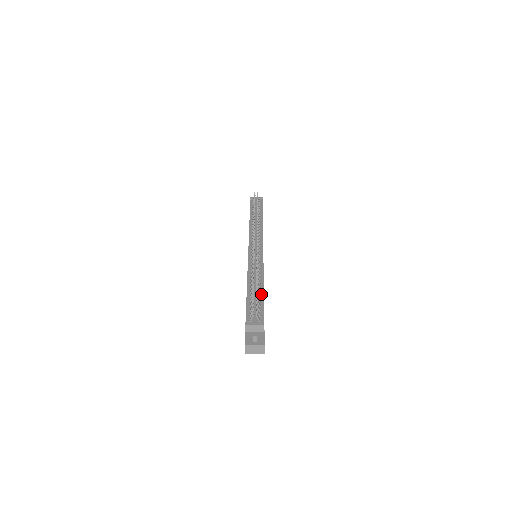
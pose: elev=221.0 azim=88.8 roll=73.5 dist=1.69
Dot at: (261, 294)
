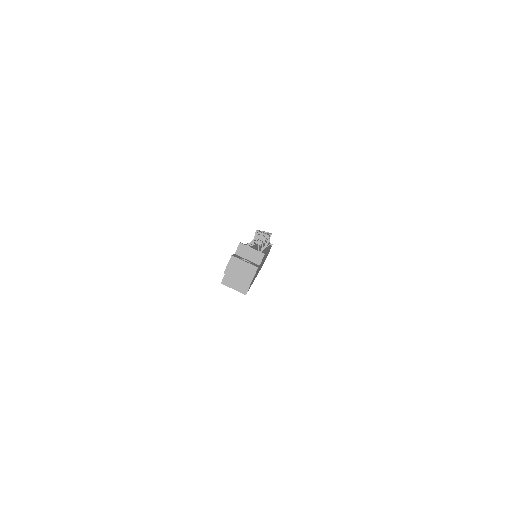
Dot at: (263, 252)
